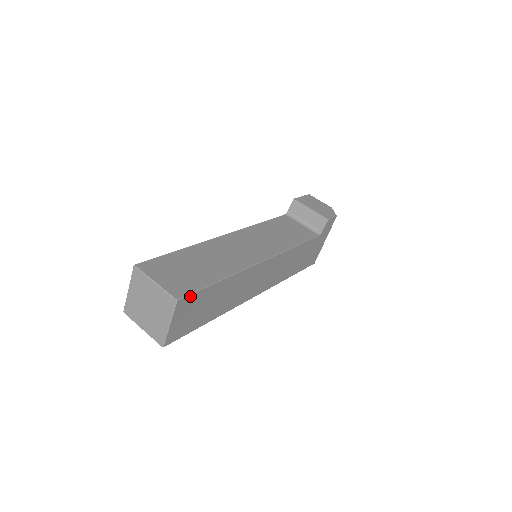
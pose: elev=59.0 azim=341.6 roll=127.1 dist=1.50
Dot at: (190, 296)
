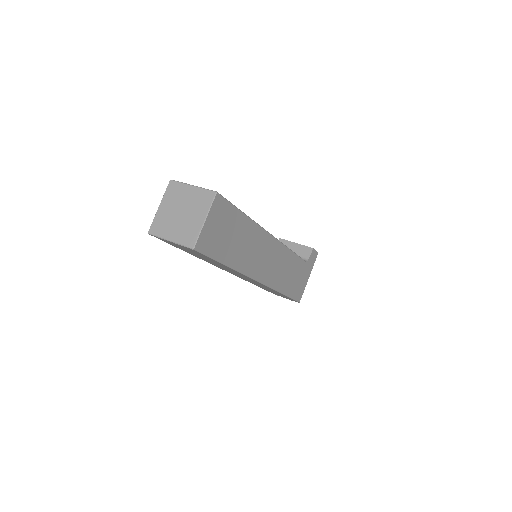
Dot at: (224, 201)
